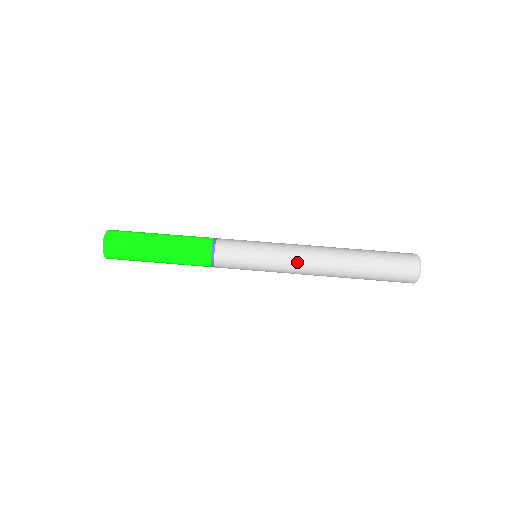
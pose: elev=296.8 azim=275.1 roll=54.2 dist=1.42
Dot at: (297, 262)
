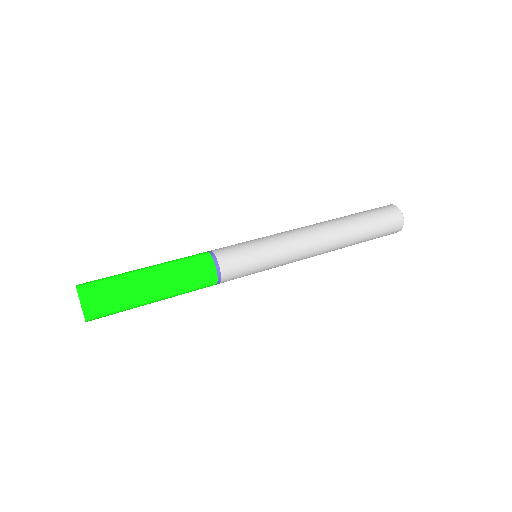
Dot at: (294, 231)
